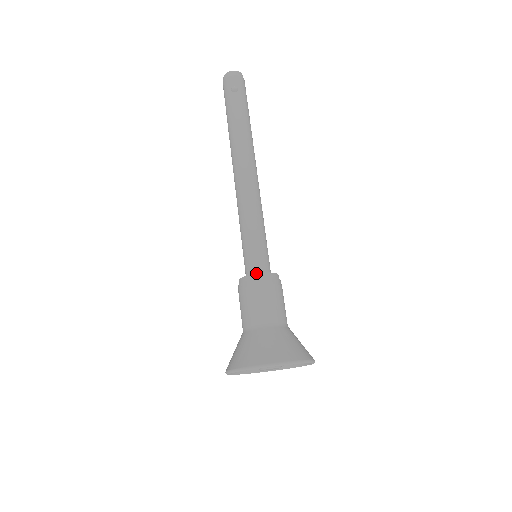
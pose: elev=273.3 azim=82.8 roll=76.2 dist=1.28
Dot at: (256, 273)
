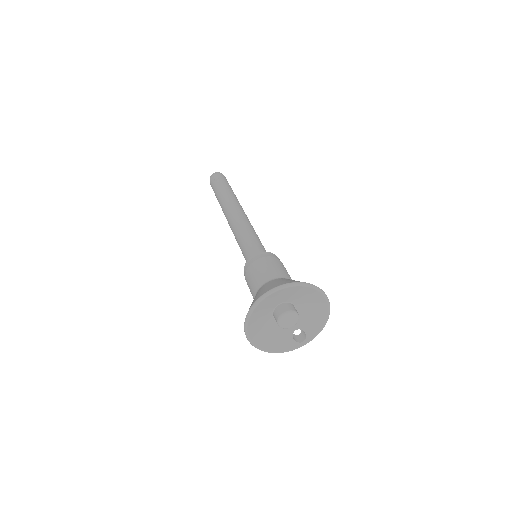
Dot at: (252, 256)
